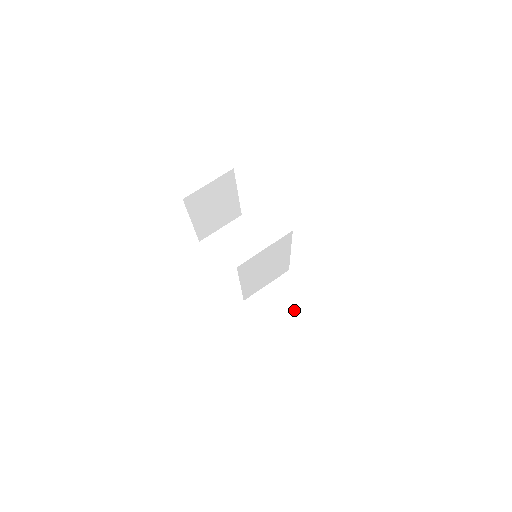
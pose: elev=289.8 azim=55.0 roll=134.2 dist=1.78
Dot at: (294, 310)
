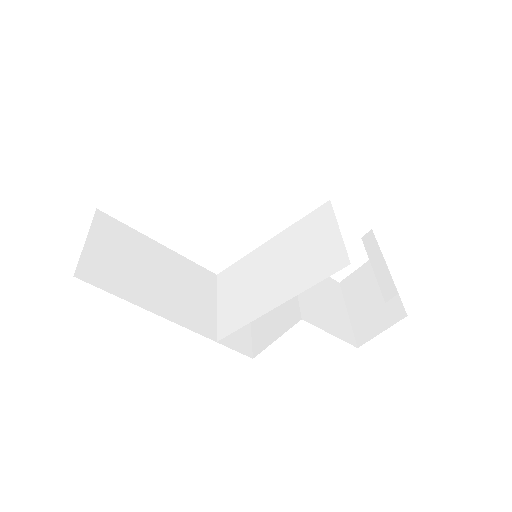
Dot at: (331, 307)
